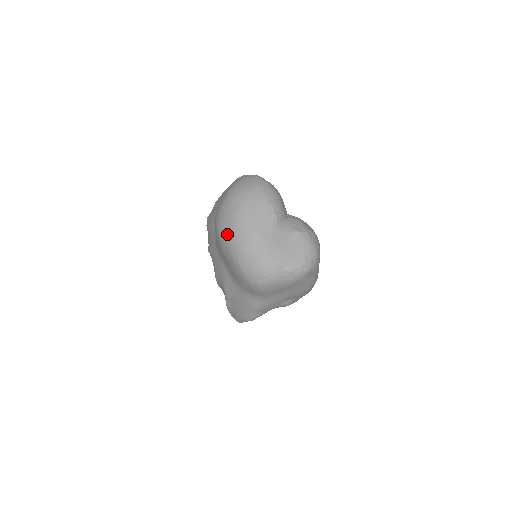
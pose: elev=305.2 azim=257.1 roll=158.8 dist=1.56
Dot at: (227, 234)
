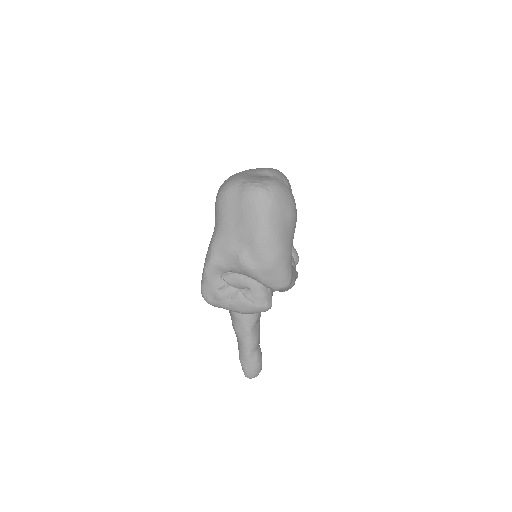
Dot at: occluded
